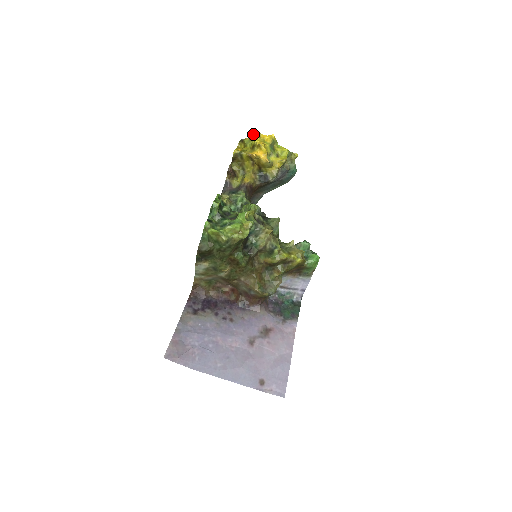
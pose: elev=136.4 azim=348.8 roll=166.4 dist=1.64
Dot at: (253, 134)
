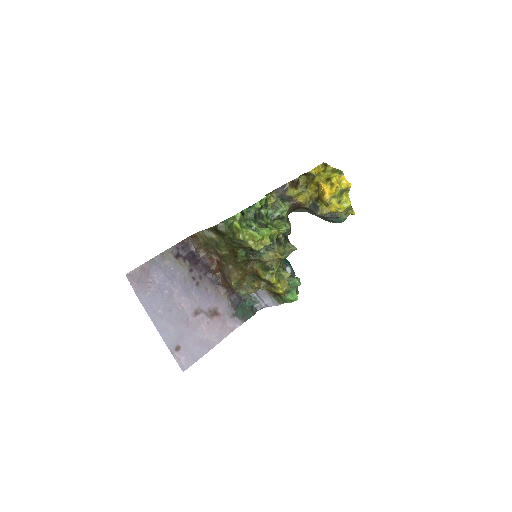
Dot at: (338, 169)
